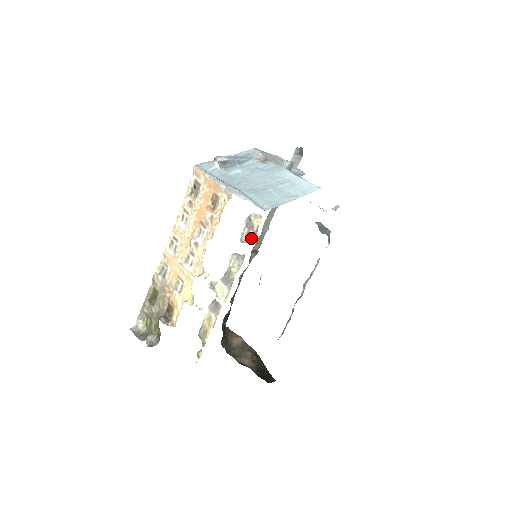
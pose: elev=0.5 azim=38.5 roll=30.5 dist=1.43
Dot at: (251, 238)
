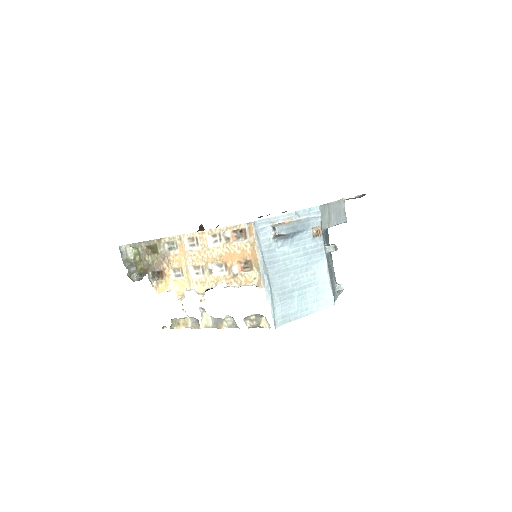
Dot at: (252, 326)
